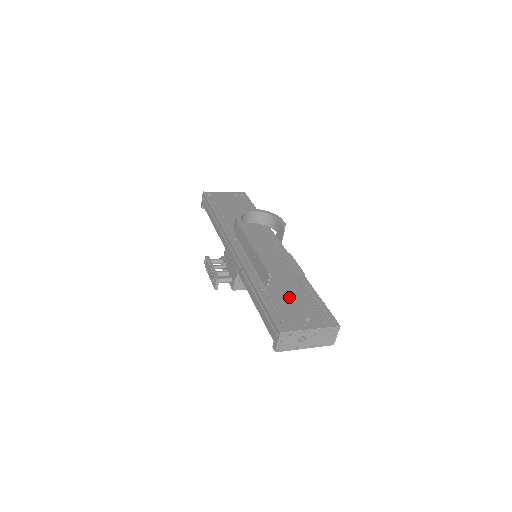
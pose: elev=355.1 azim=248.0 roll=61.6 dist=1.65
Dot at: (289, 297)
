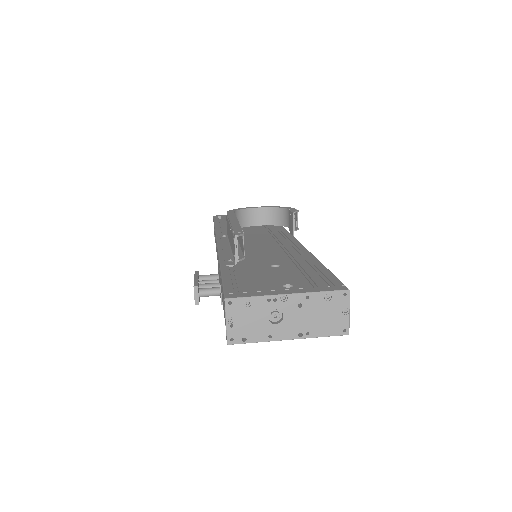
Dot at: (269, 269)
